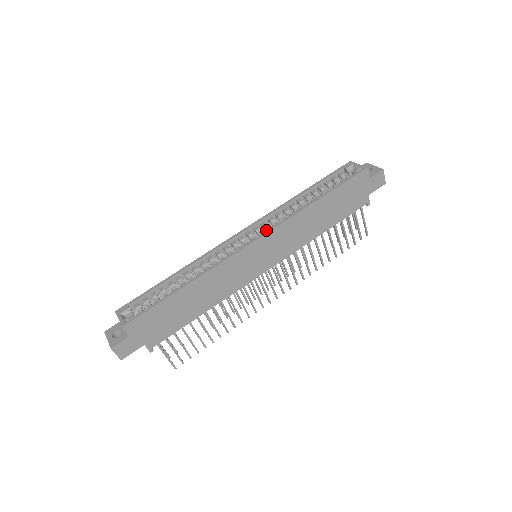
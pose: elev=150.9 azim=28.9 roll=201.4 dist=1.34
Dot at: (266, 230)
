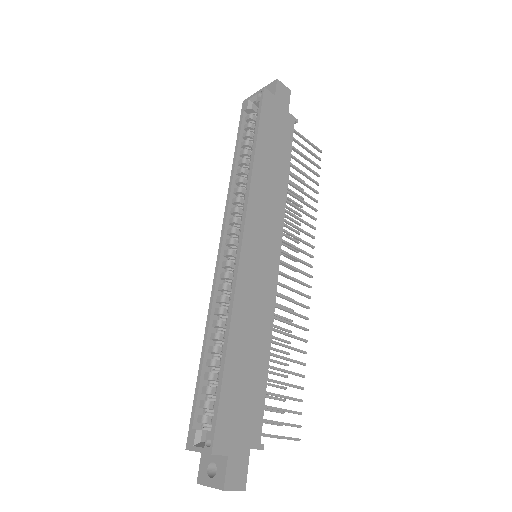
Dot at: occluded
